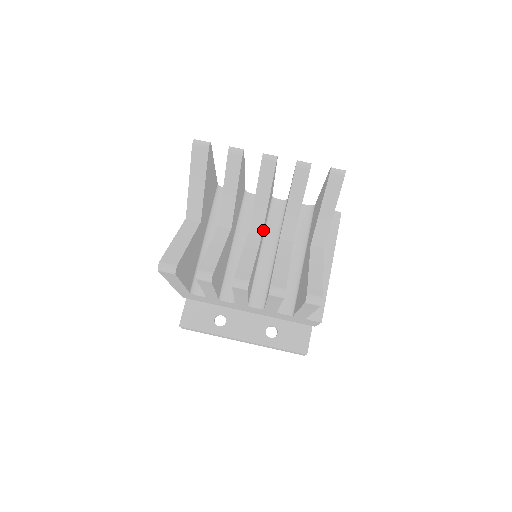
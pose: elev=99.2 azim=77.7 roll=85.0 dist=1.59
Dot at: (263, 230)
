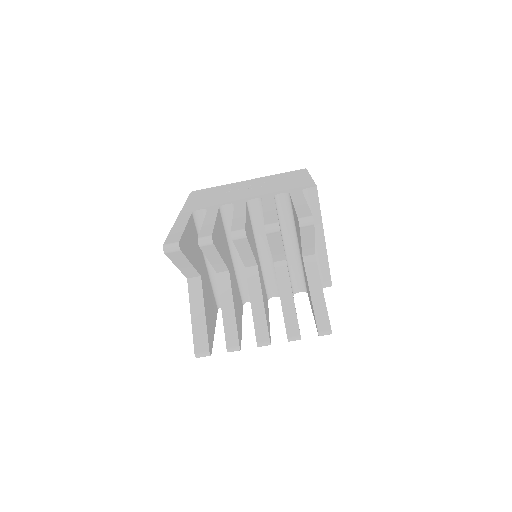
Dot at: occluded
